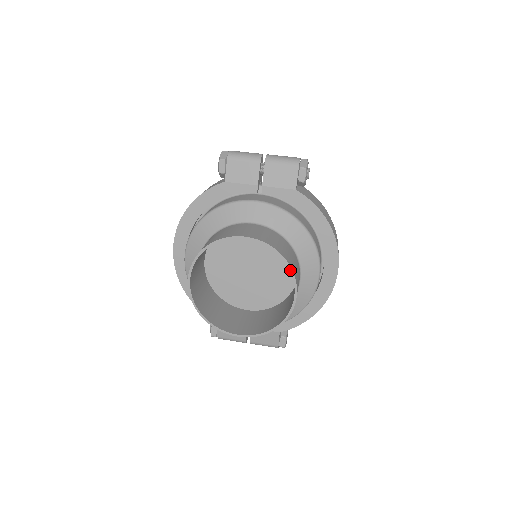
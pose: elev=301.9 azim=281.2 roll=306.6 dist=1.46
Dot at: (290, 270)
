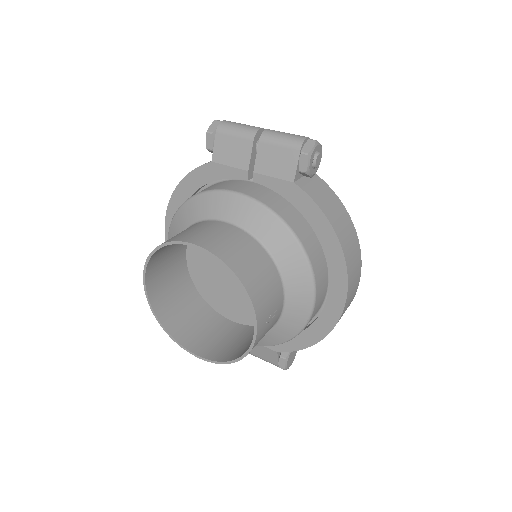
Dot at: (247, 297)
